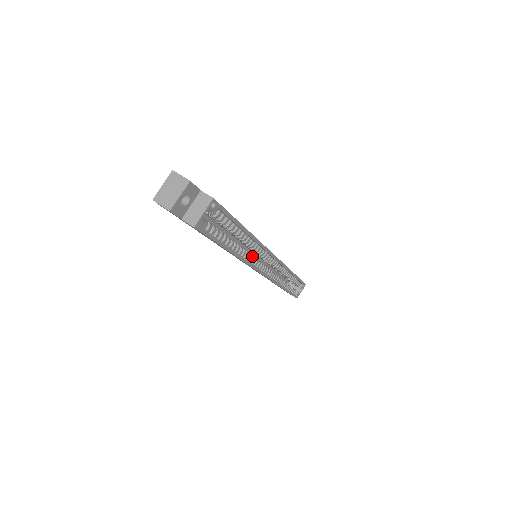
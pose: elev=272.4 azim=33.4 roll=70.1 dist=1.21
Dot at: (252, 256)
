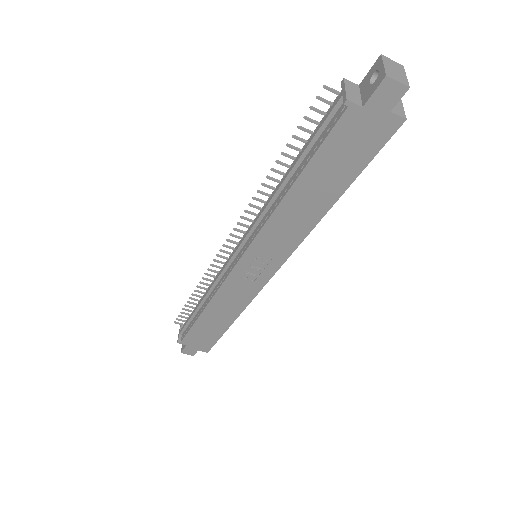
Dot at: occluded
